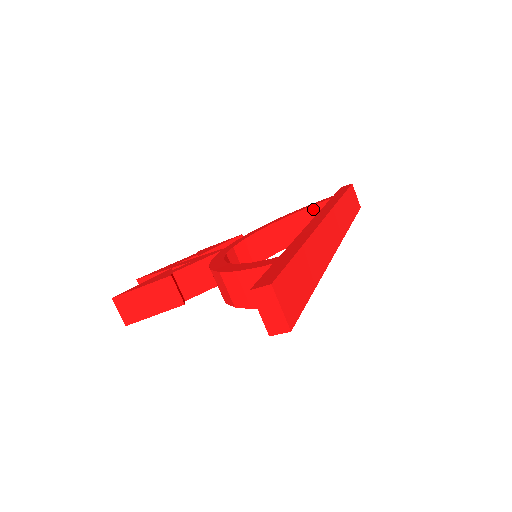
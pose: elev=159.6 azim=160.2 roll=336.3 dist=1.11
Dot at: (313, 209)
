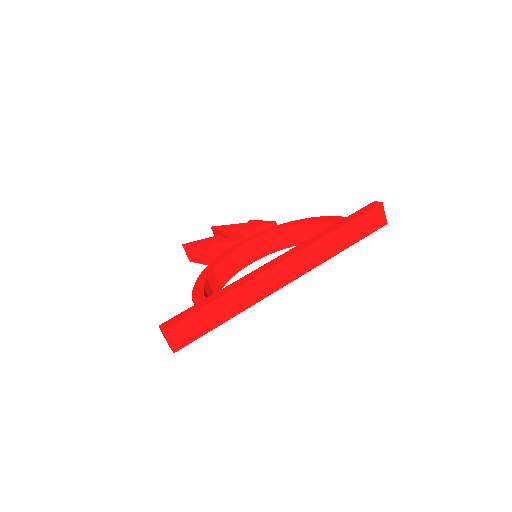
Dot at: (325, 224)
